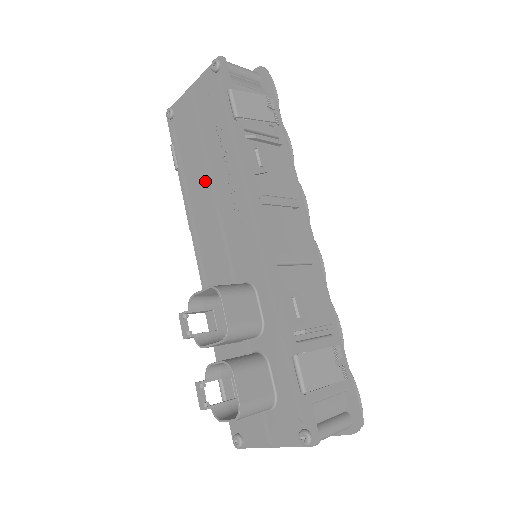
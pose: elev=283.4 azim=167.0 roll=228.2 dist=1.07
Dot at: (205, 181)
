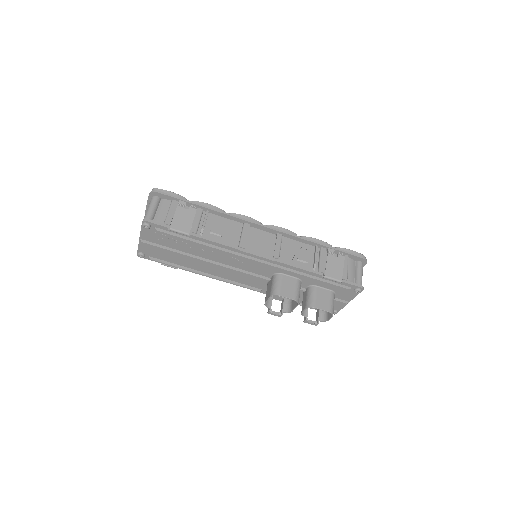
Dot at: (202, 262)
